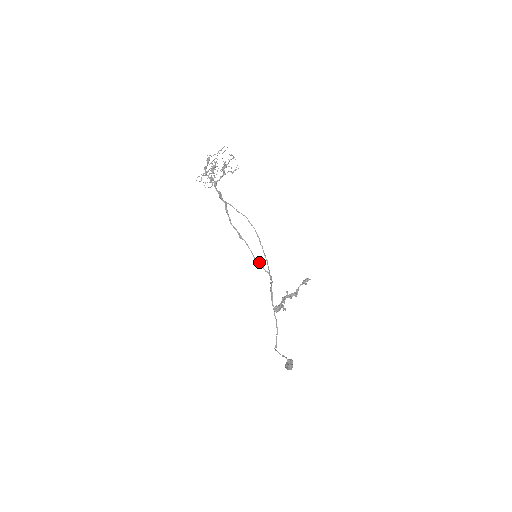
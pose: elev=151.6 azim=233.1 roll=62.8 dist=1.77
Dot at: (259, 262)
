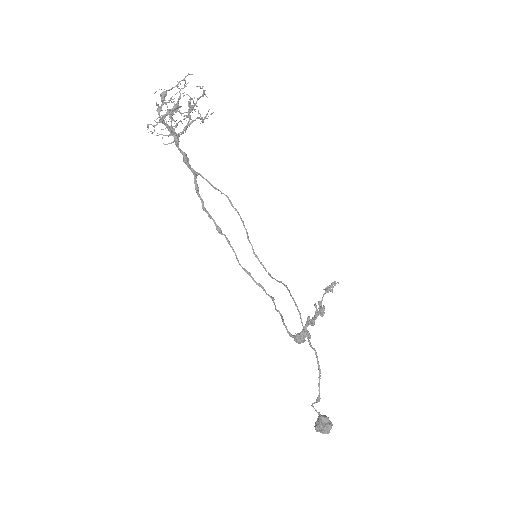
Dot at: (246, 270)
